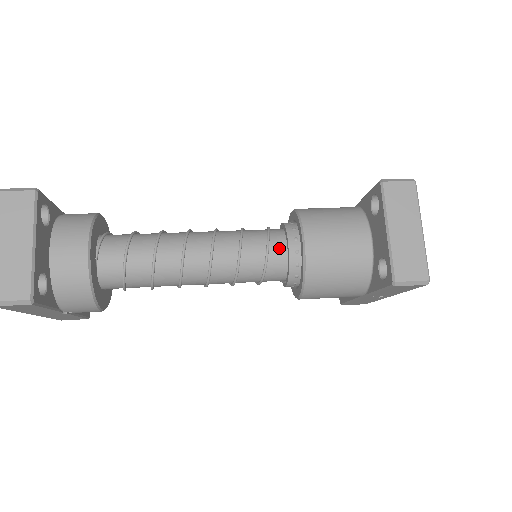
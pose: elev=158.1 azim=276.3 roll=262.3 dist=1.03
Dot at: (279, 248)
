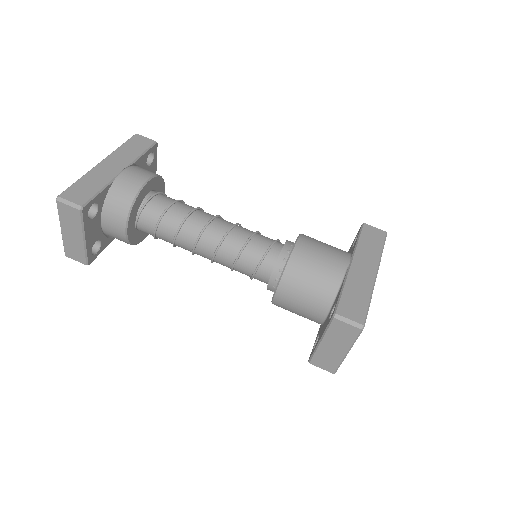
Dot at: (264, 276)
